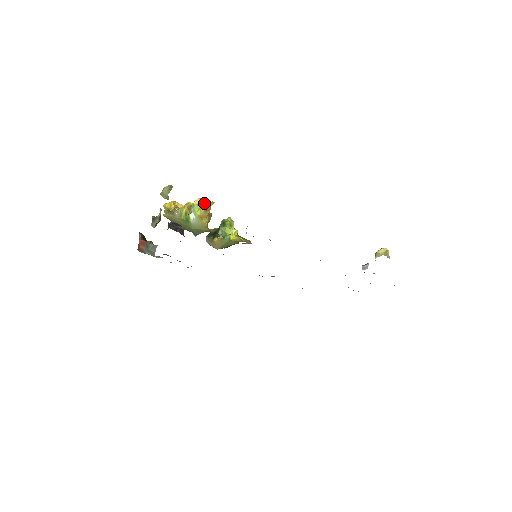
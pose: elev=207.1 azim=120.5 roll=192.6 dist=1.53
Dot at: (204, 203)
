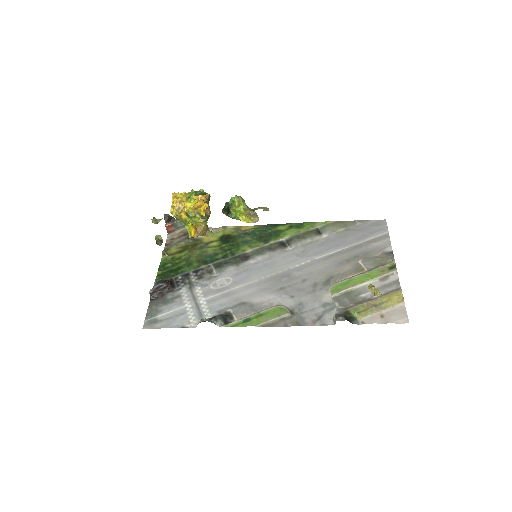
Dot at: (191, 226)
